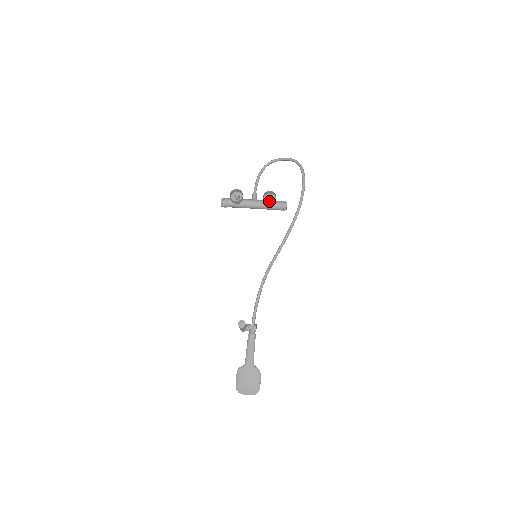
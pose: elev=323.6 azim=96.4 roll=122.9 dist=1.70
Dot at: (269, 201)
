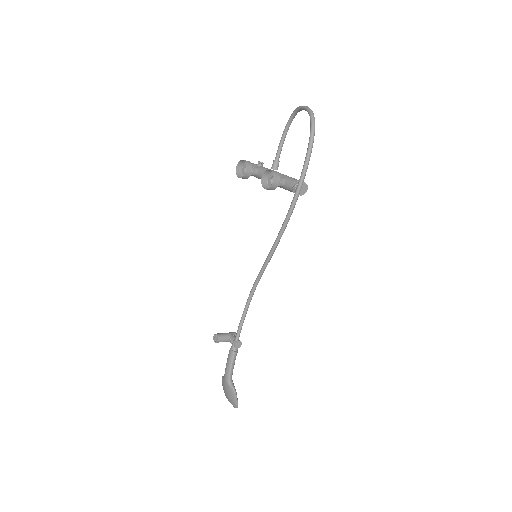
Dot at: (282, 178)
